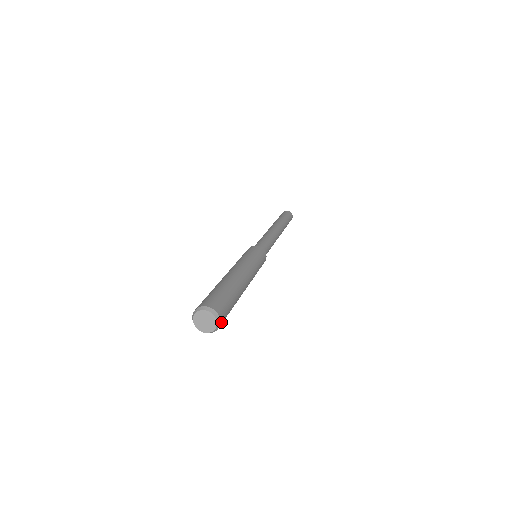
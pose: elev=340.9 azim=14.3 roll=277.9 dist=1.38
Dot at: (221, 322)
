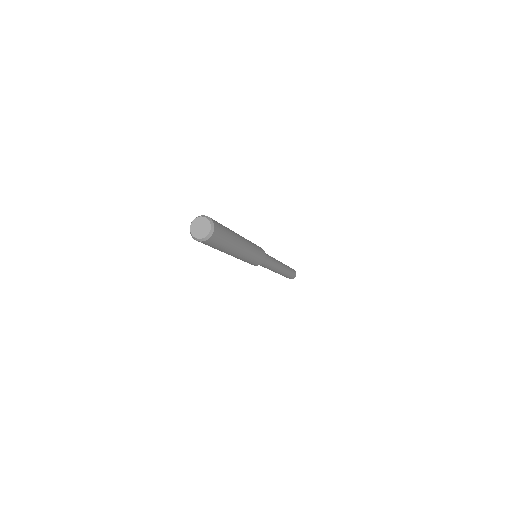
Dot at: (215, 230)
